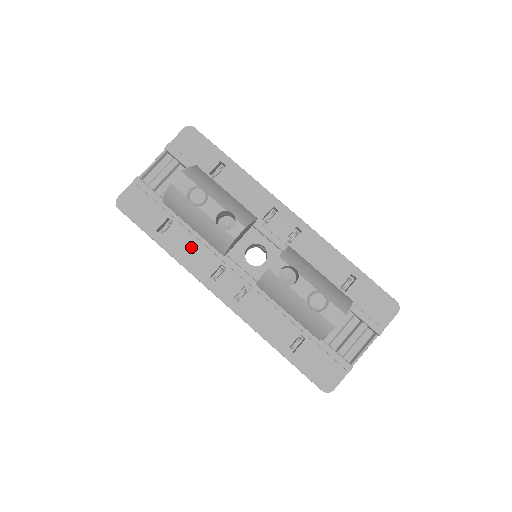
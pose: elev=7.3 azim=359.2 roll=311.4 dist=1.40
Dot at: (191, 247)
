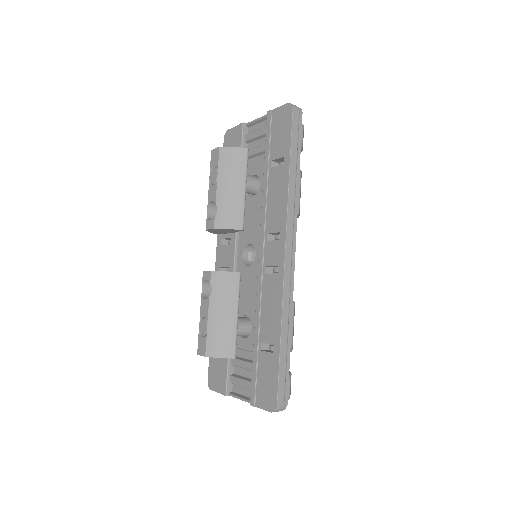
Dot at: occluded
